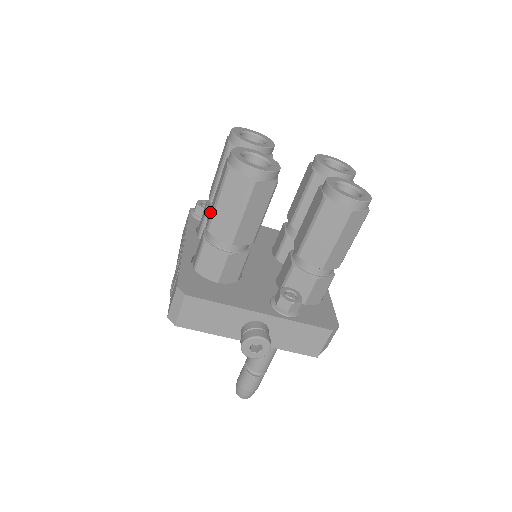
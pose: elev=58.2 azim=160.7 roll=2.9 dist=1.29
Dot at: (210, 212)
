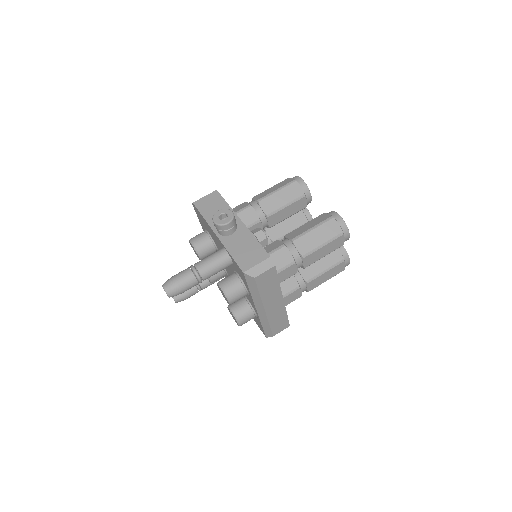
Dot at: occluded
